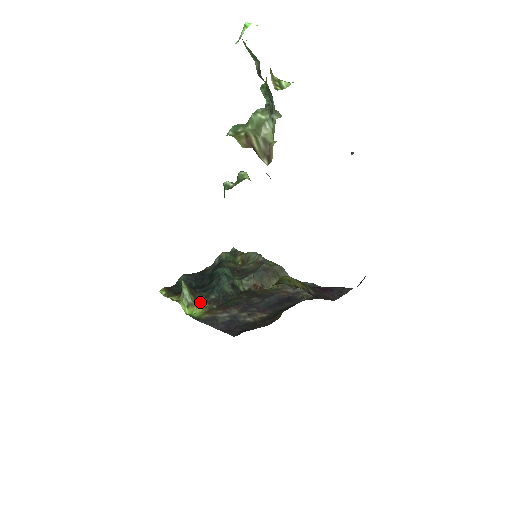
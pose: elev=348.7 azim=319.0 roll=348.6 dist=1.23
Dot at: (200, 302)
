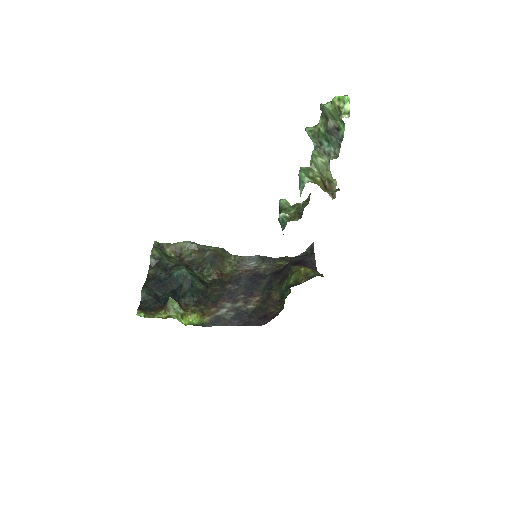
Dot at: (189, 309)
